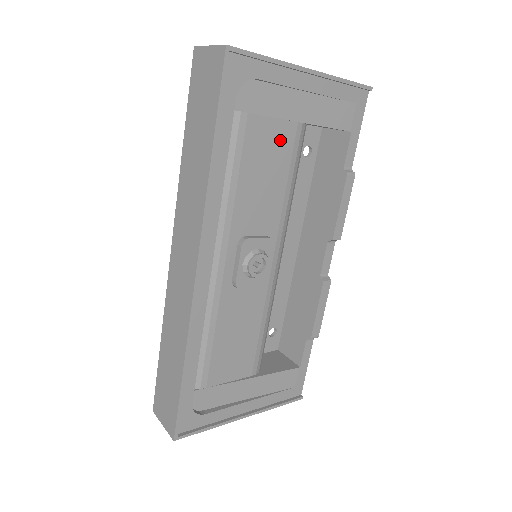
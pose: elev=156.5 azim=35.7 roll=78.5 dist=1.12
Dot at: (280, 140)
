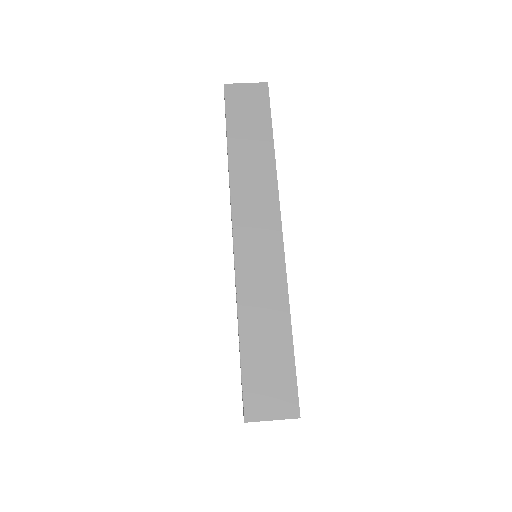
Dot at: occluded
